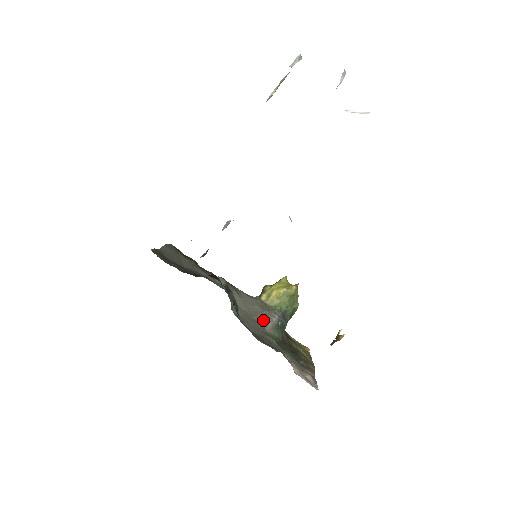
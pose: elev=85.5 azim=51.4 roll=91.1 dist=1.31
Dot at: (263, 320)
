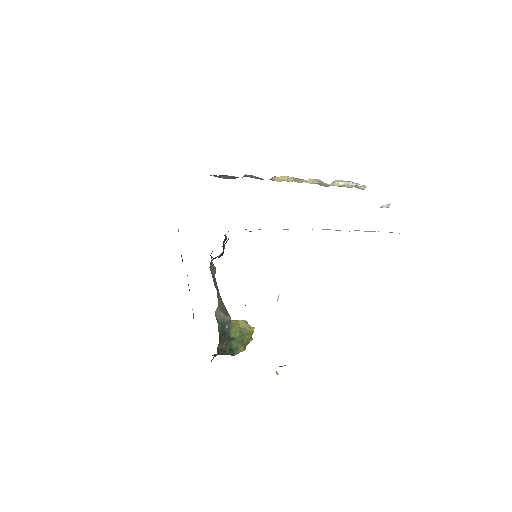
Dot at: (220, 305)
